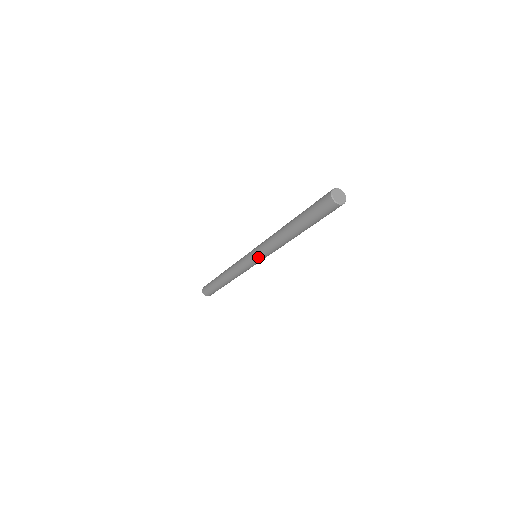
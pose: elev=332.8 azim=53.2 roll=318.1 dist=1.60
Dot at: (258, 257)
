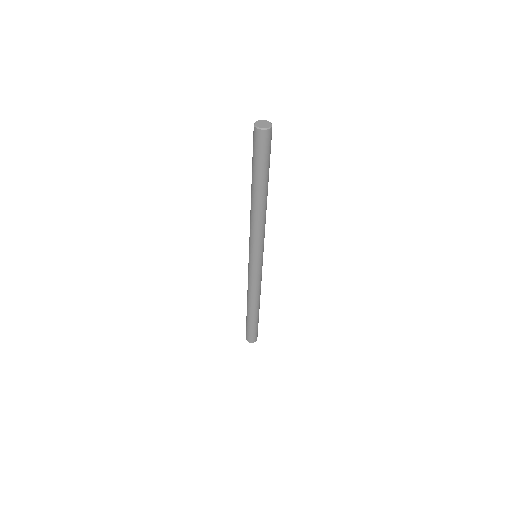
Dot at: (250, 250)
